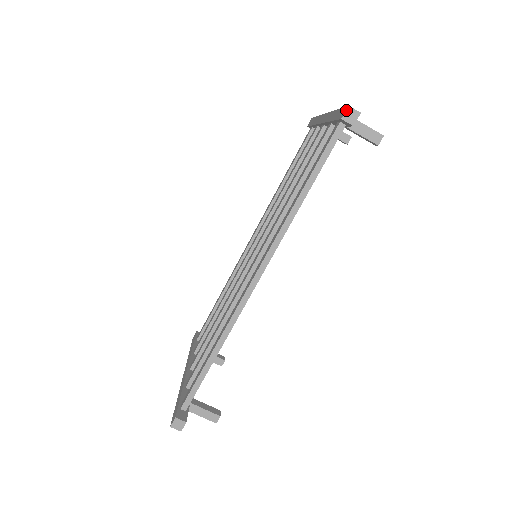
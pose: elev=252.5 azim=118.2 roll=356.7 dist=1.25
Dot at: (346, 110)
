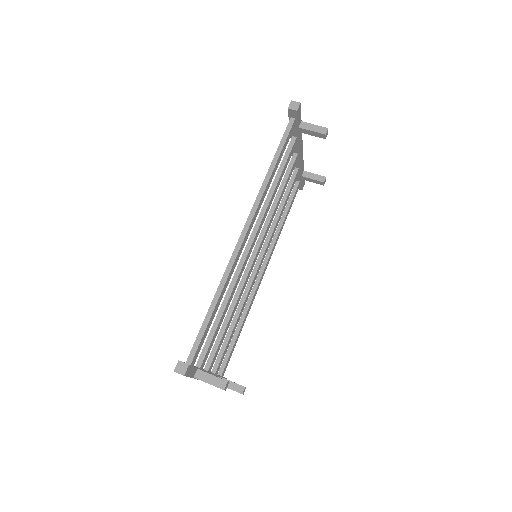
Dot at: (290, 103)
